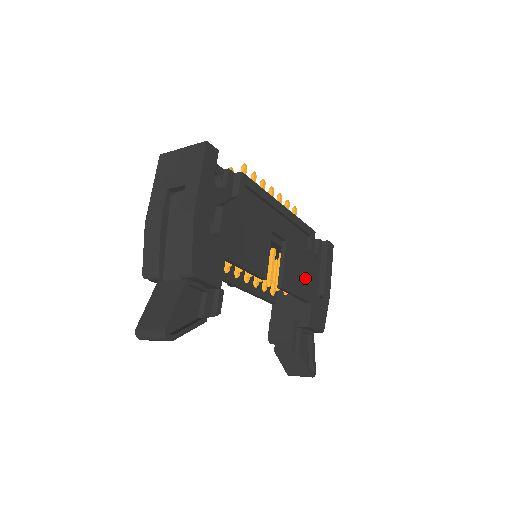
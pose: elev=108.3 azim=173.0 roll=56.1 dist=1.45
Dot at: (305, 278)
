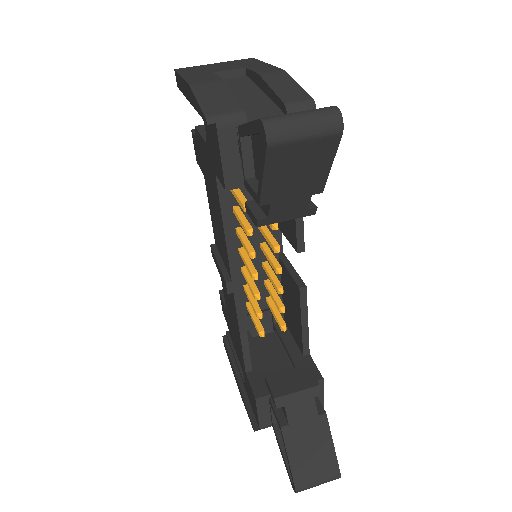
Dot at: occluded
